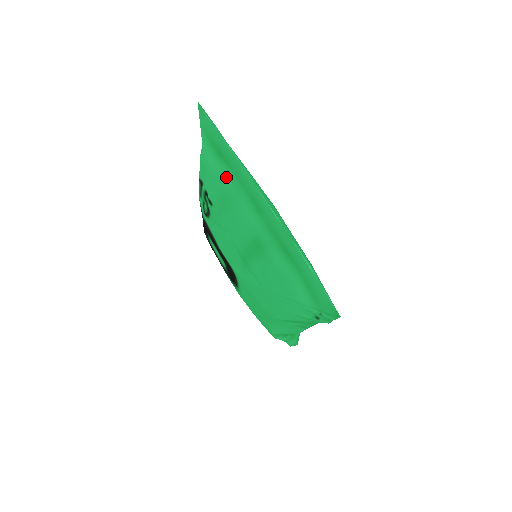
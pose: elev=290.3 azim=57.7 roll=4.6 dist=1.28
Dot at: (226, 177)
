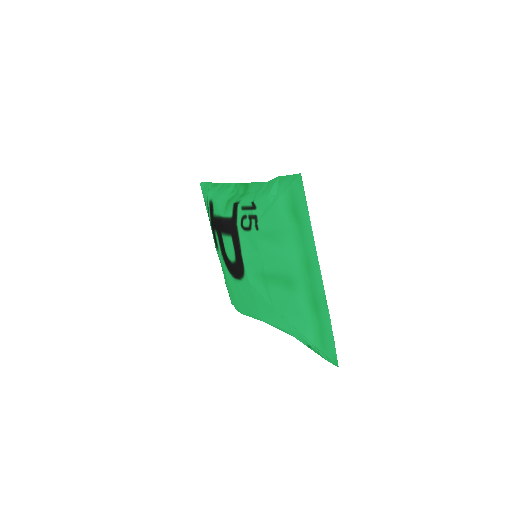
Dot at: (290, 230)
